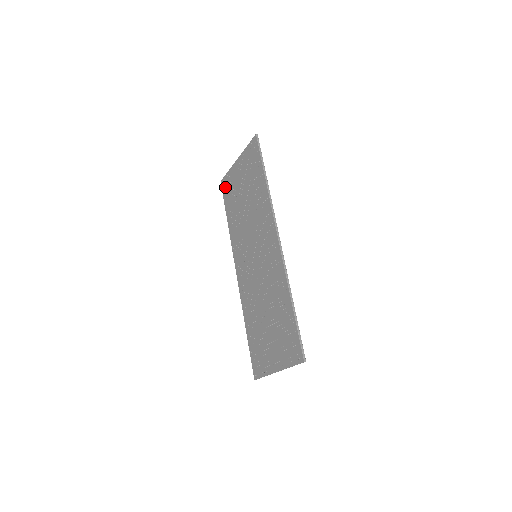
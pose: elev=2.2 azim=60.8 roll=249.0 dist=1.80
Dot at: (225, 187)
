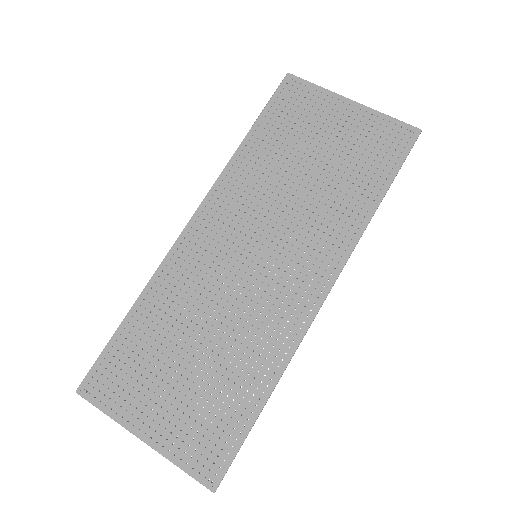
Dot at: (290, 94)
